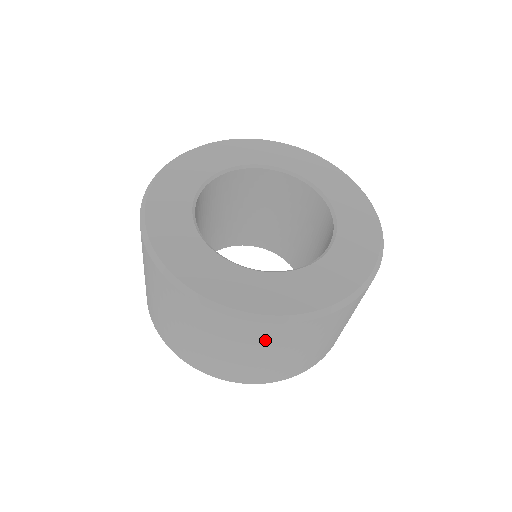
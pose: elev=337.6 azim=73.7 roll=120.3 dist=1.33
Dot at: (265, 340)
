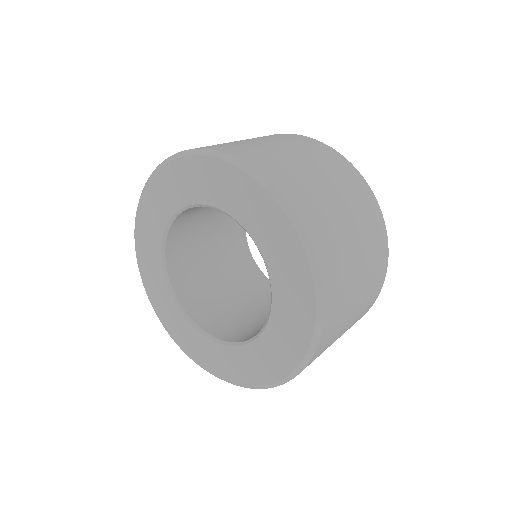
Dot at: occluded
